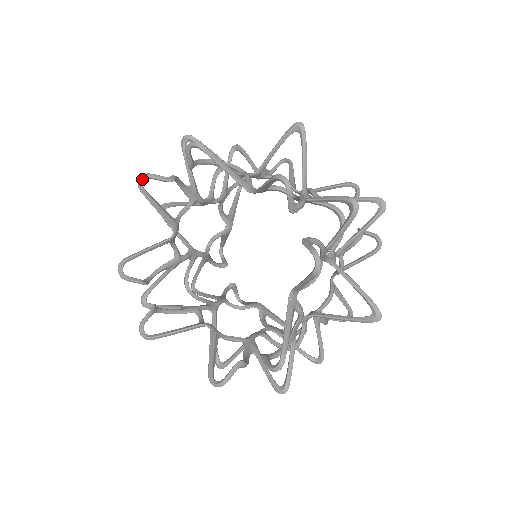
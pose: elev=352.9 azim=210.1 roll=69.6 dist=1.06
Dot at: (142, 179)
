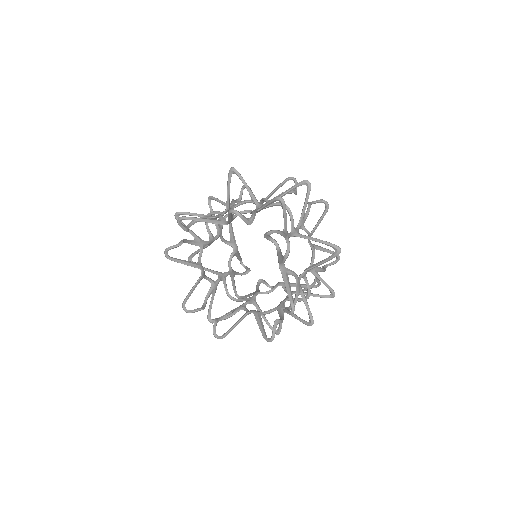
Dot at: (235, 213)
